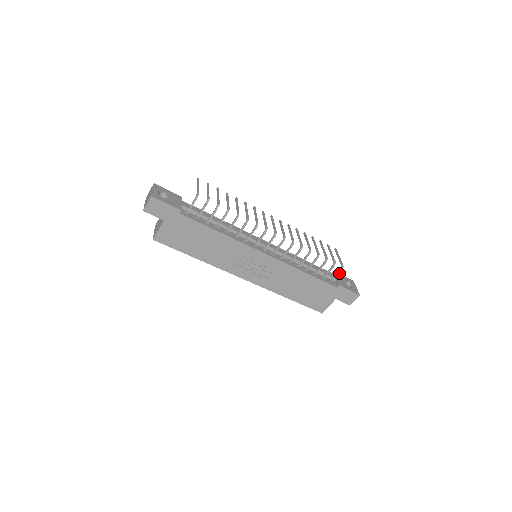
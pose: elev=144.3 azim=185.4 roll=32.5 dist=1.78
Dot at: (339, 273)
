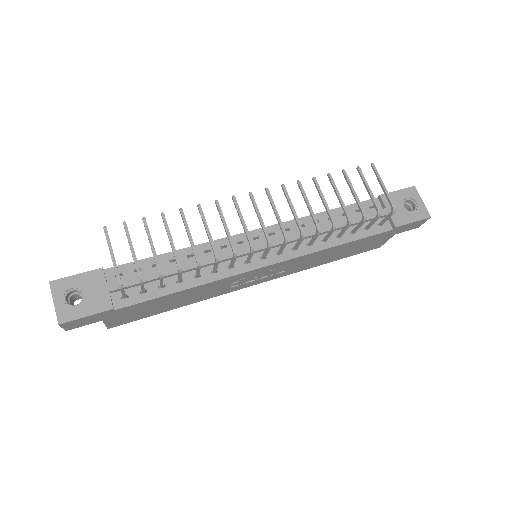
Dot at: (390, 216)
